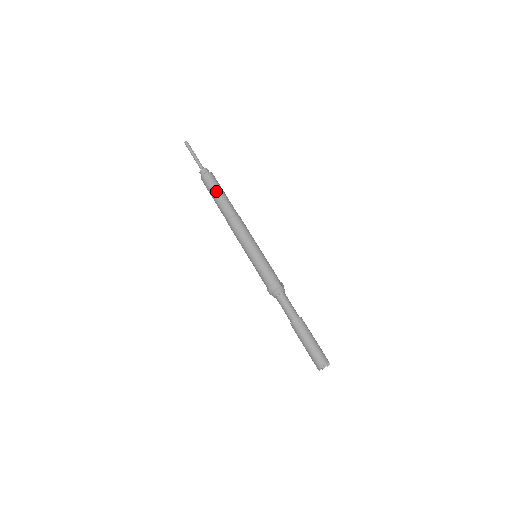
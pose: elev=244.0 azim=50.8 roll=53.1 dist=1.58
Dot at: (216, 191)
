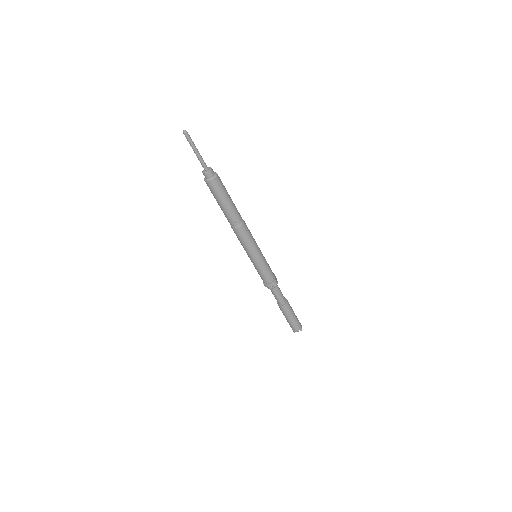
Dot at: (224, 200)
